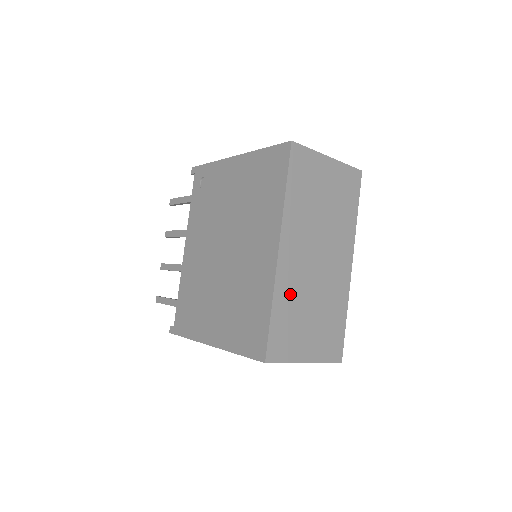
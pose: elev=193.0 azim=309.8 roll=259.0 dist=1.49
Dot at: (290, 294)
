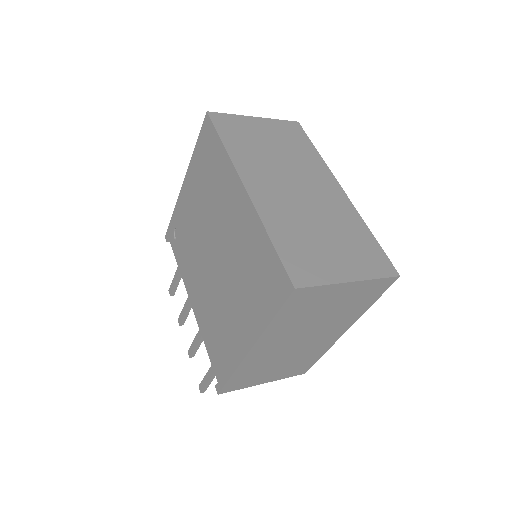
Dot at: (284, 221)
